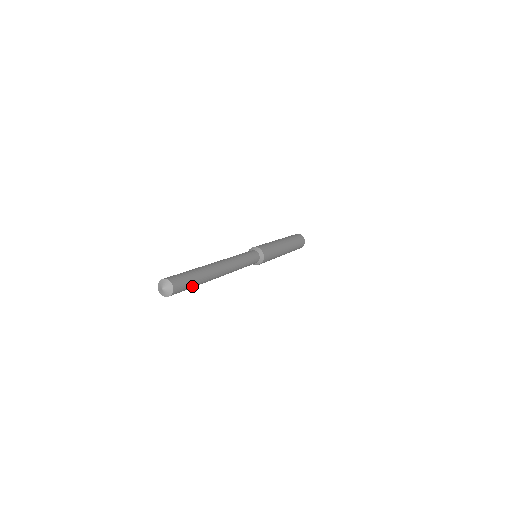
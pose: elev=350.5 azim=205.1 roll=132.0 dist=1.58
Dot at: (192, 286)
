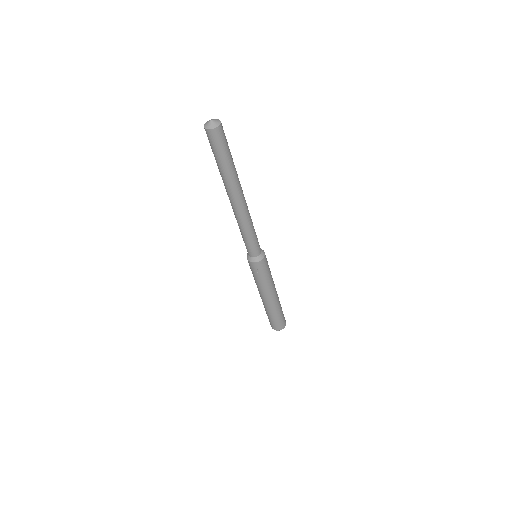
Dot at: (229, 153)
